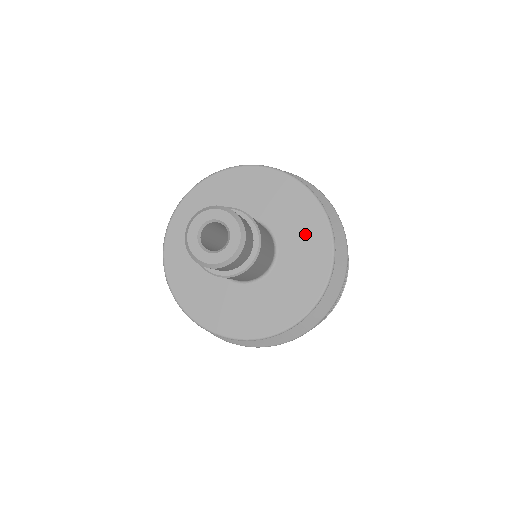
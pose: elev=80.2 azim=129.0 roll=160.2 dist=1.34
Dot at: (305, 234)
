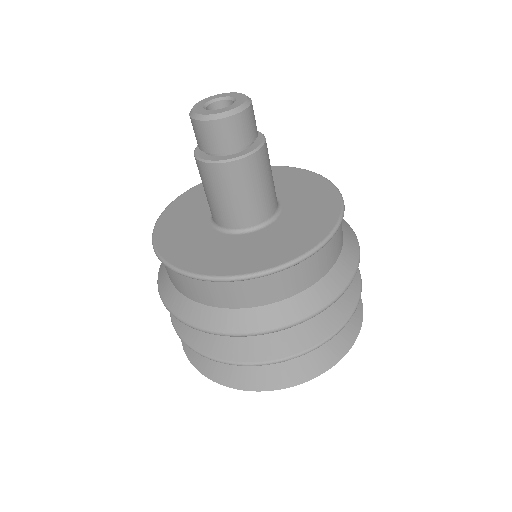
Dot at: (291, 181)
